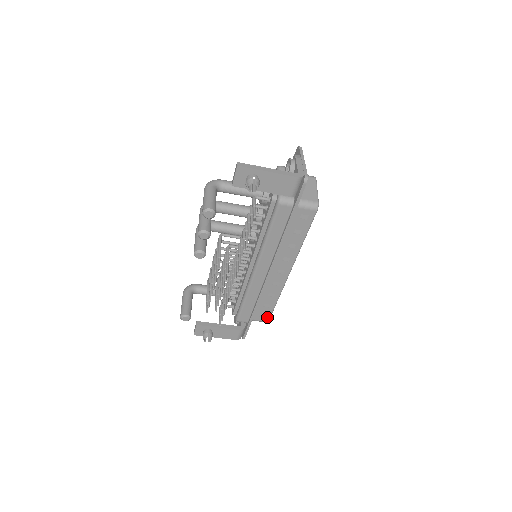
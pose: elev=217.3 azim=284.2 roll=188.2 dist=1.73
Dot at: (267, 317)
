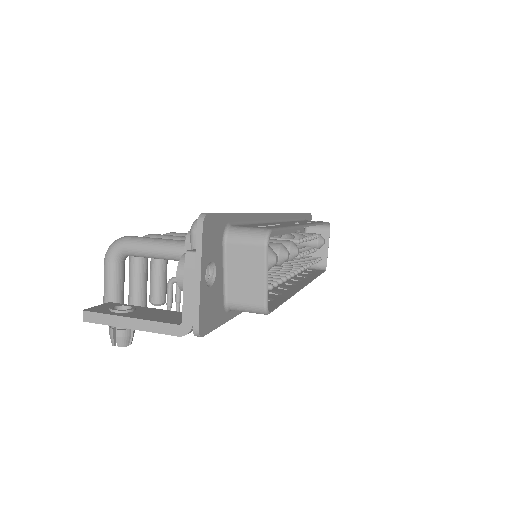
Dot at: occluded
